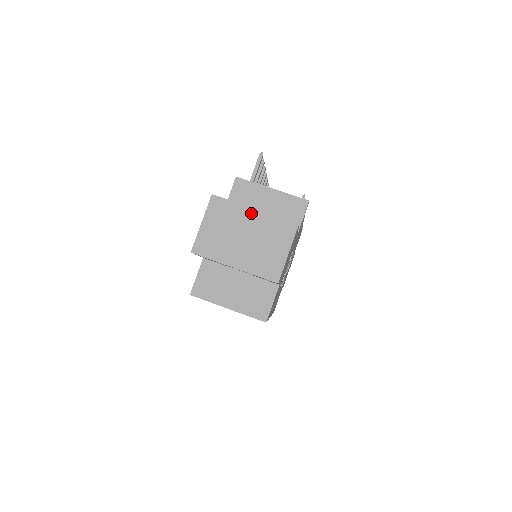
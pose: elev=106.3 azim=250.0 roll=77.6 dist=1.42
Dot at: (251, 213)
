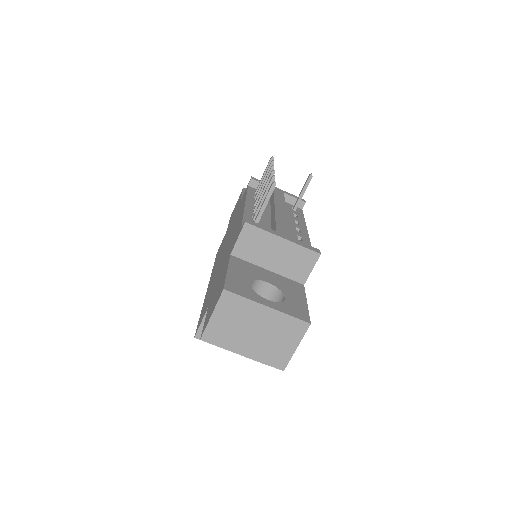
Dot at: (263, 310)
